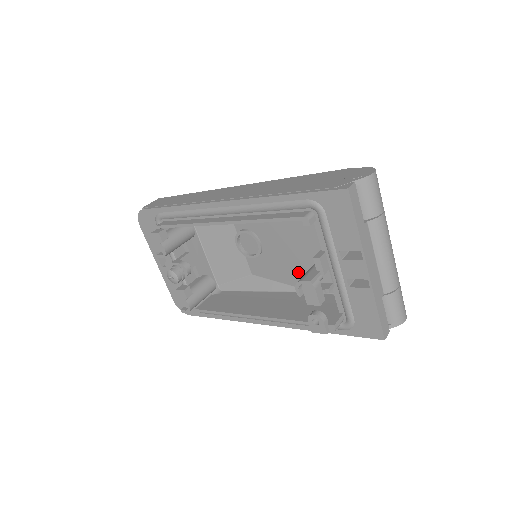
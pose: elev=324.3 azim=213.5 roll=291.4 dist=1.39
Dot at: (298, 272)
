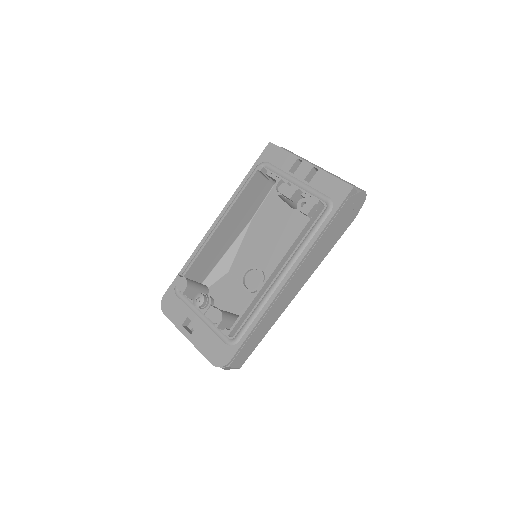
Dot at: occluded
